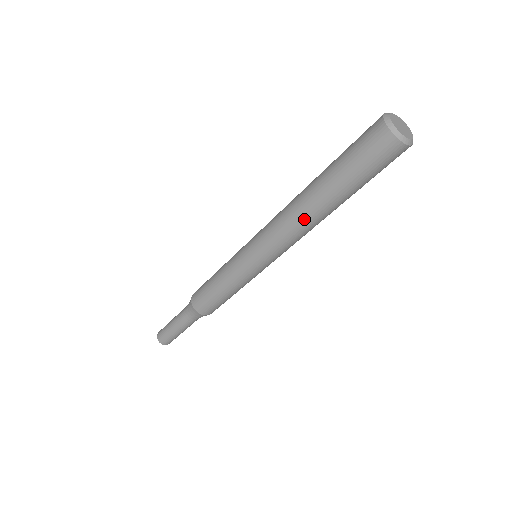
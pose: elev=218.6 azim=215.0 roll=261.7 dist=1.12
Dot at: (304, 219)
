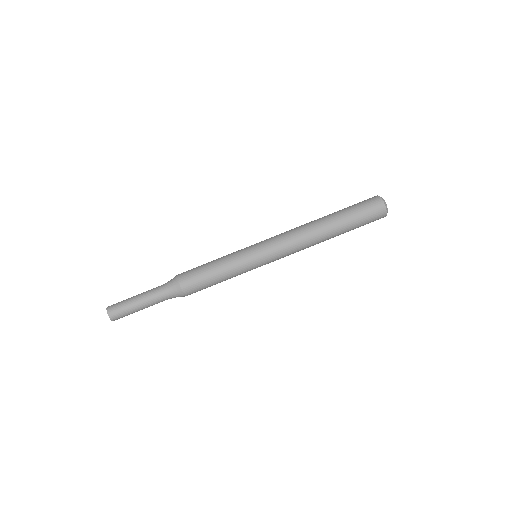
Dot at: (308, 224)
